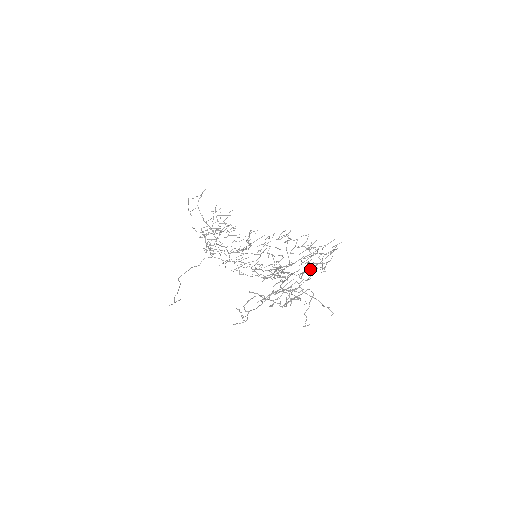
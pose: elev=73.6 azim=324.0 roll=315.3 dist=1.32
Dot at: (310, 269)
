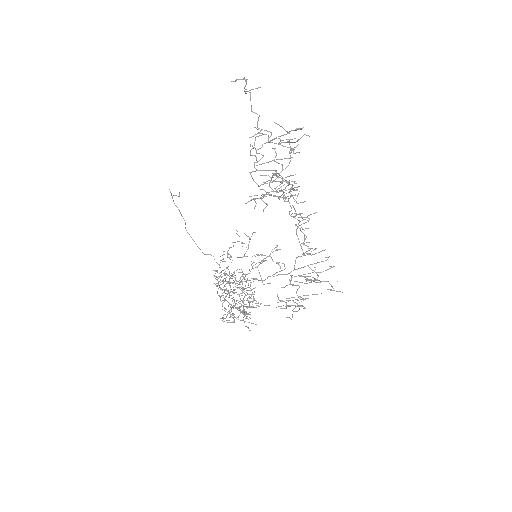
Dot at: occluded
